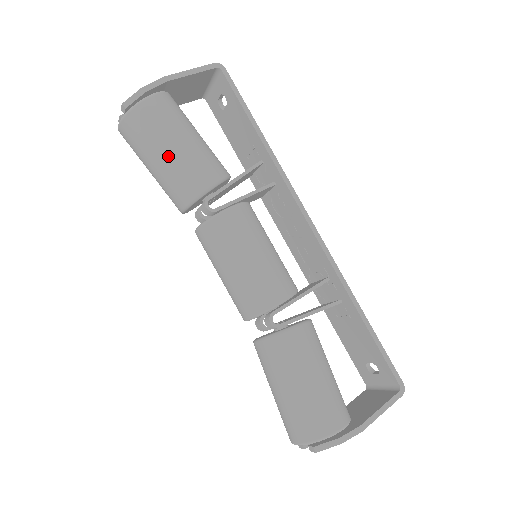
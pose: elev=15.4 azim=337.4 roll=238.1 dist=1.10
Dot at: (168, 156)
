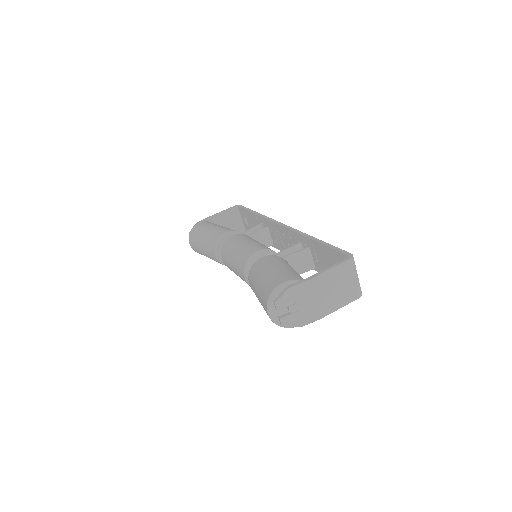
Dot at: (204, 236)
